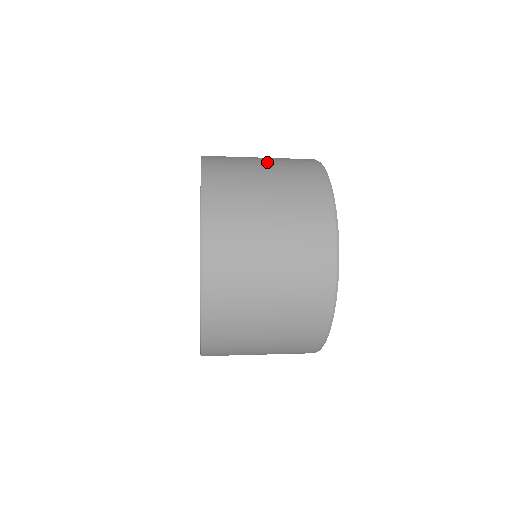
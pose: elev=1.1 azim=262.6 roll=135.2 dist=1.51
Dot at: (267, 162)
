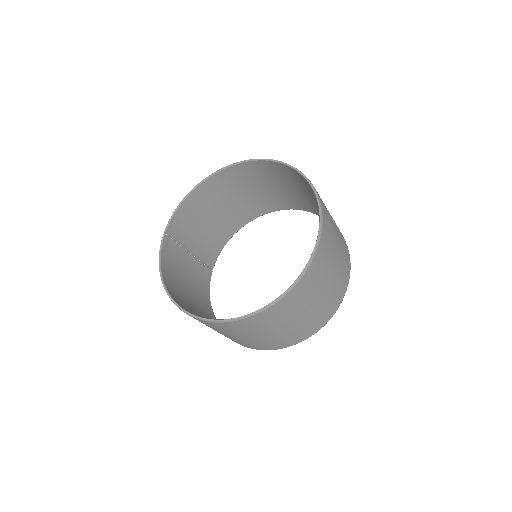
Dot at: (259, 189)
